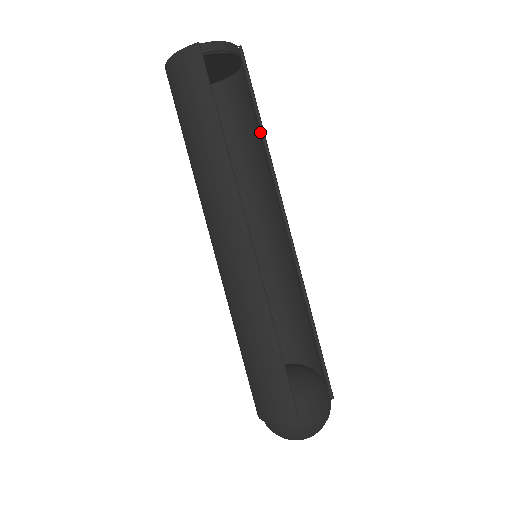
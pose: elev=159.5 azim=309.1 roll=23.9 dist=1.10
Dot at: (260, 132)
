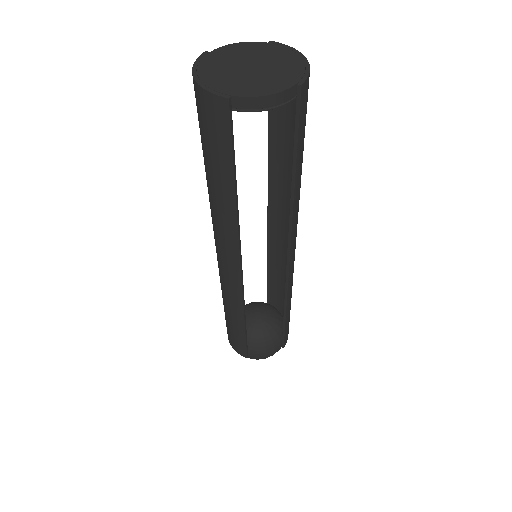
Dot at: occluded
